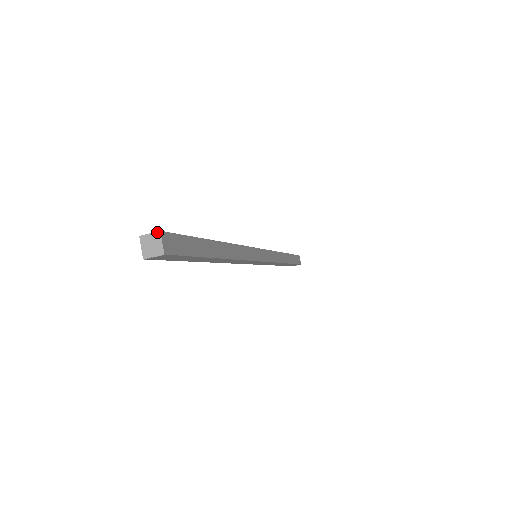
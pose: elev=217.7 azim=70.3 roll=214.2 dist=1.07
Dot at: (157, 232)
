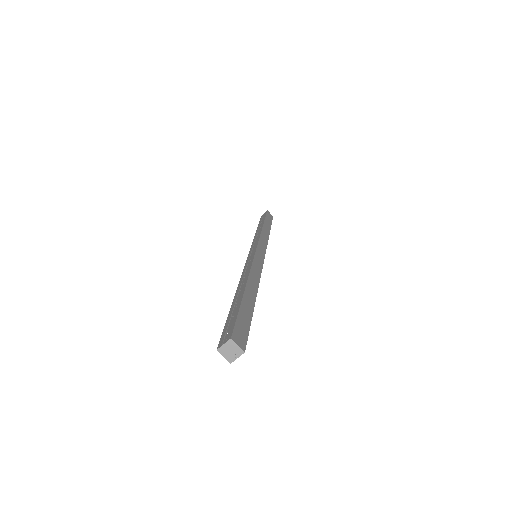
Dot at: (229, 340)
